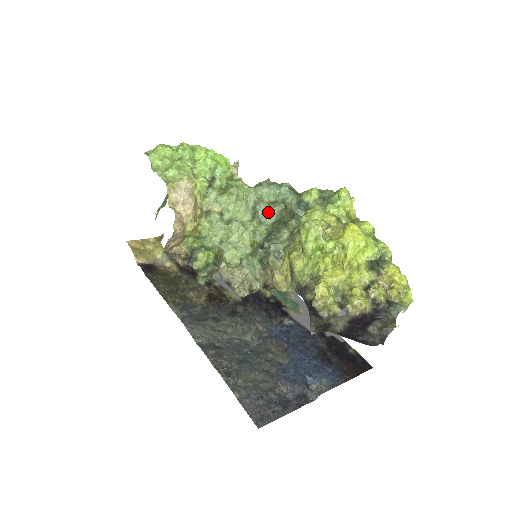
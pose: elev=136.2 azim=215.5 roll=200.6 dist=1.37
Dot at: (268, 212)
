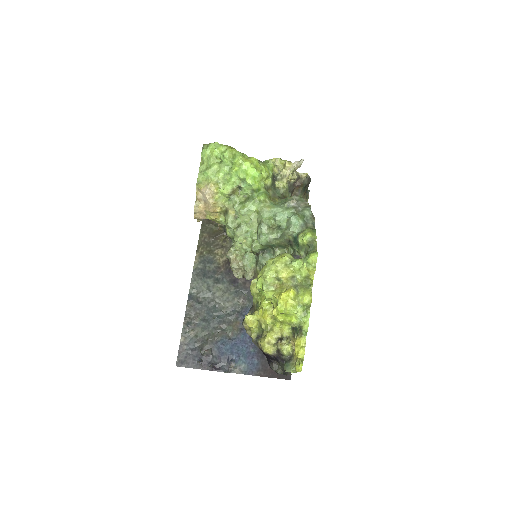
Dot at: (262, 236)
